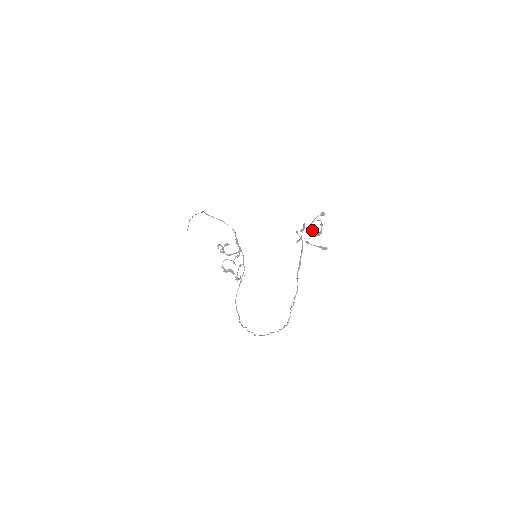
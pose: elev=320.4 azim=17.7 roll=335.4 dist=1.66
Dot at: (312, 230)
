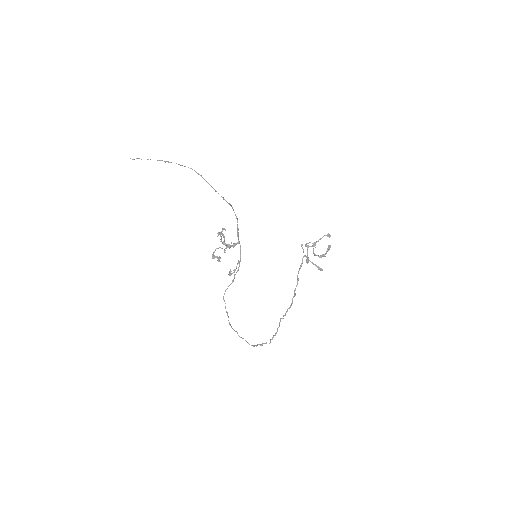
Dot at: occluded
